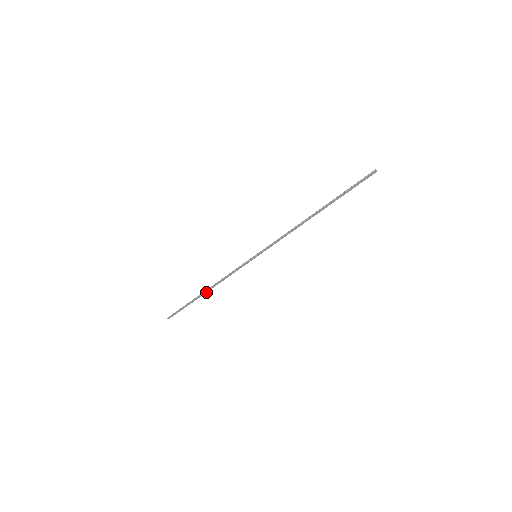
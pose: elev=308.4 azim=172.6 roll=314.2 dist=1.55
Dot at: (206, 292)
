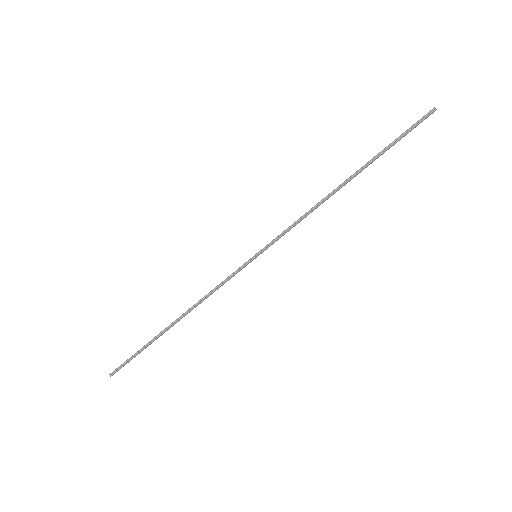
Dot at: (175, 323)
